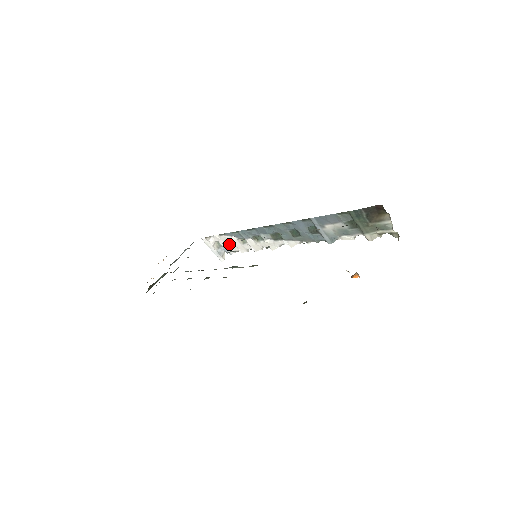
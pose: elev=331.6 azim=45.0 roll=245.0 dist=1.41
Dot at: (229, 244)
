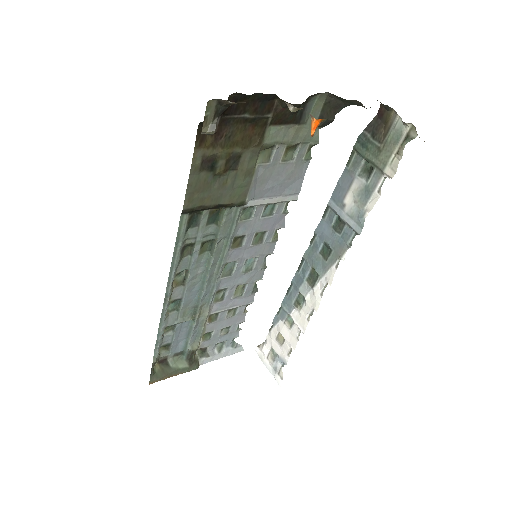
Dot at: (280, 342)
